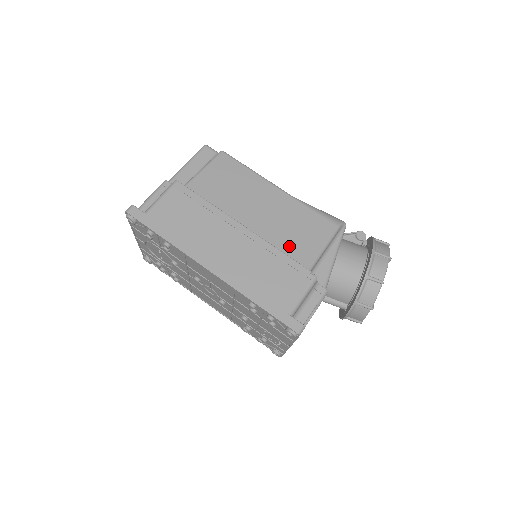
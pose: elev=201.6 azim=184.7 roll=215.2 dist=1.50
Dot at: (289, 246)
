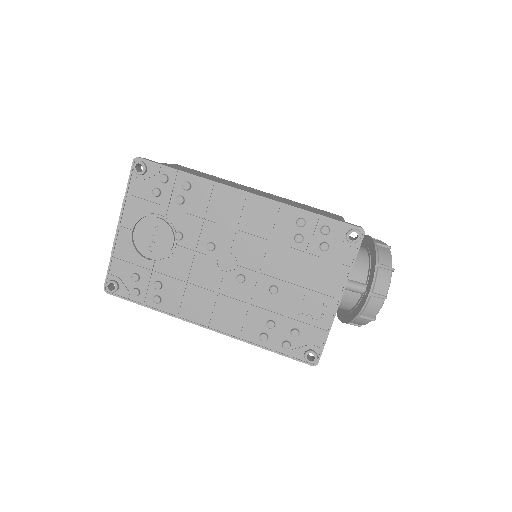
Dot at: occluded
